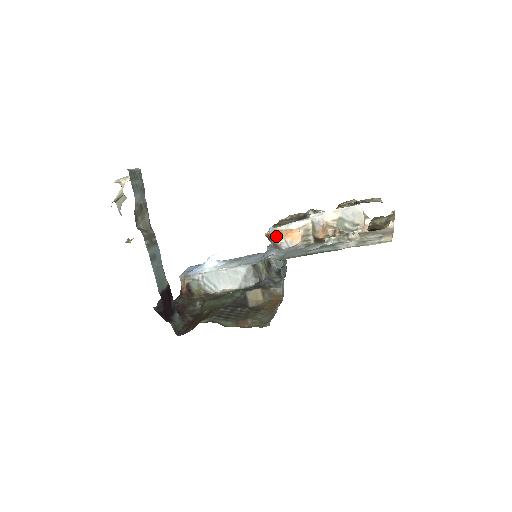
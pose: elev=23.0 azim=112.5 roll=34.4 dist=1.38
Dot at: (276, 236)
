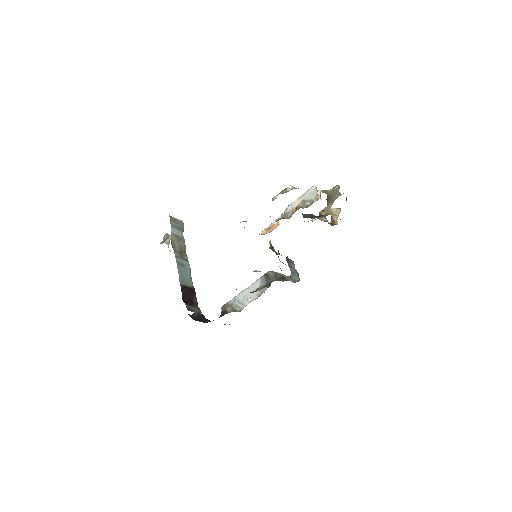
Dot at: occluded
